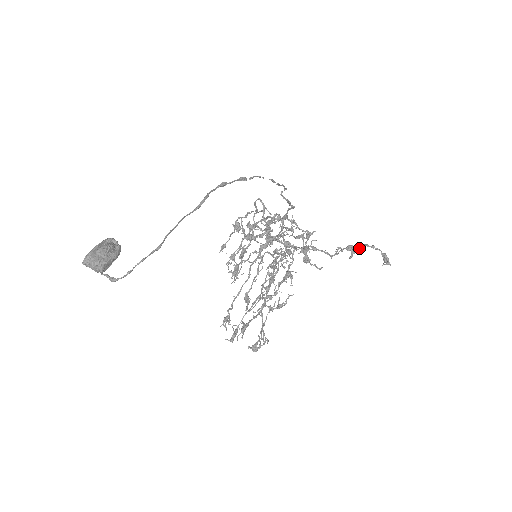
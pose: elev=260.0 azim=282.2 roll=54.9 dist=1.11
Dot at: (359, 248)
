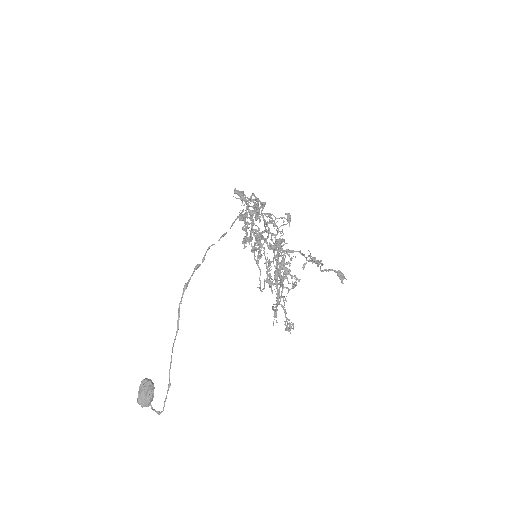
Dot at: (319, 263)
